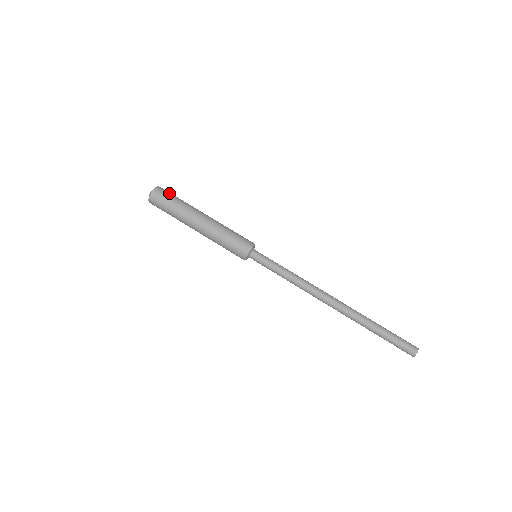
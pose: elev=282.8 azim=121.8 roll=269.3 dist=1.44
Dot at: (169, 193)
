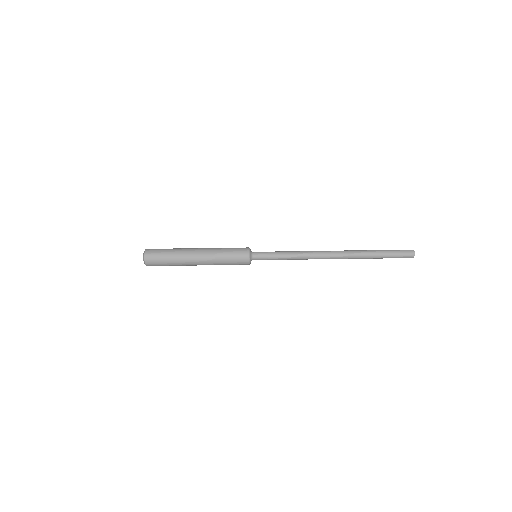
Dot at: occluded
